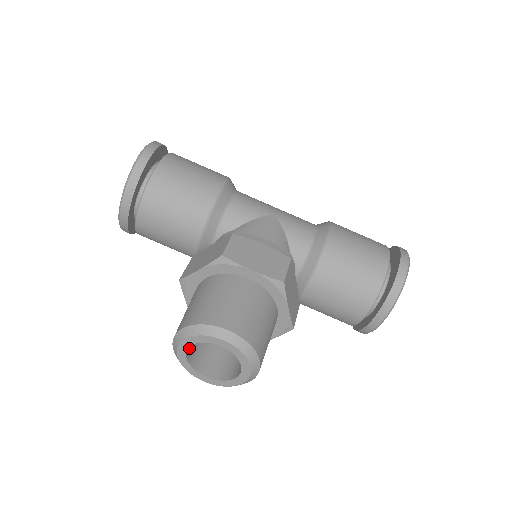
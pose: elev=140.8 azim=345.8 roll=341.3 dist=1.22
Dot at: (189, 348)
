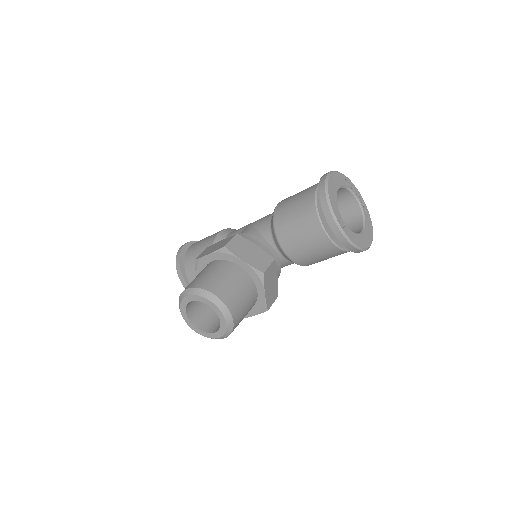
Dot at: (197, 321)
